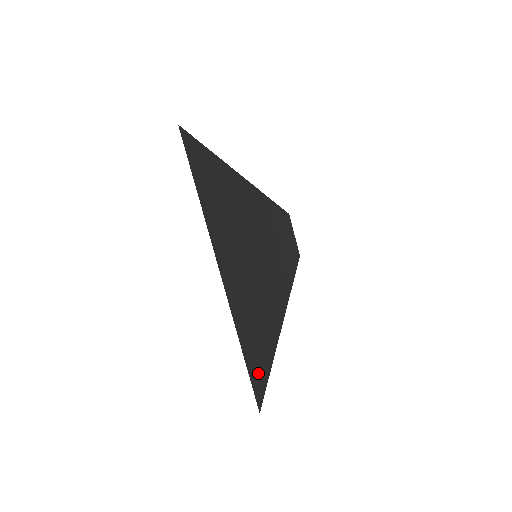
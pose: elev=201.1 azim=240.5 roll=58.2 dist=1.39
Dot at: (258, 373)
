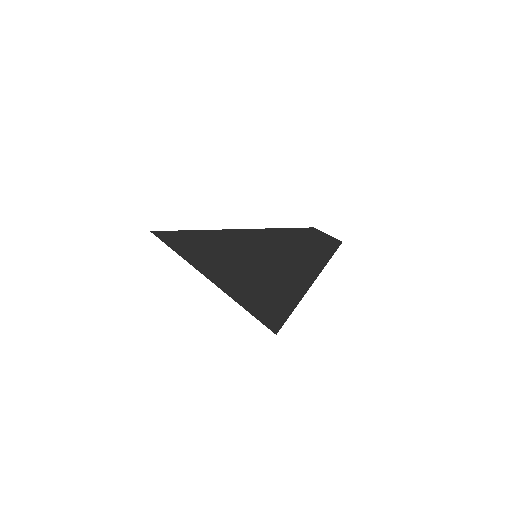
Dot at: (269, 312)
